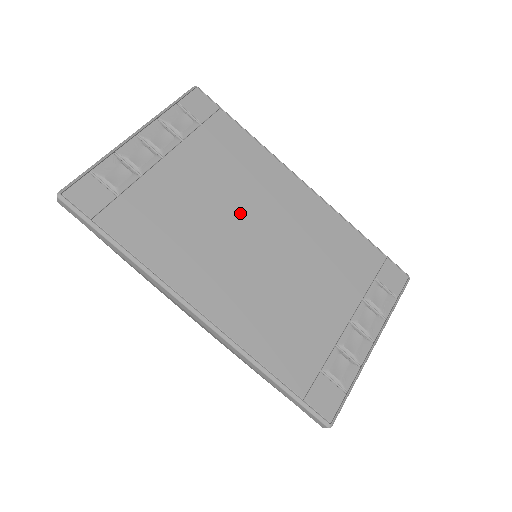
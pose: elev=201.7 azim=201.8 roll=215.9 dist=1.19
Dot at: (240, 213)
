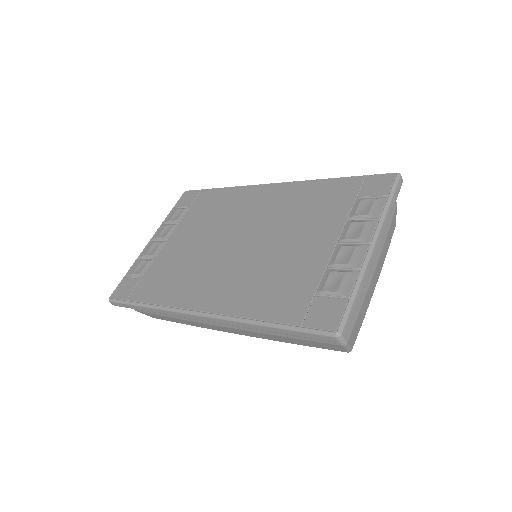
Dot at: (223, 235)
